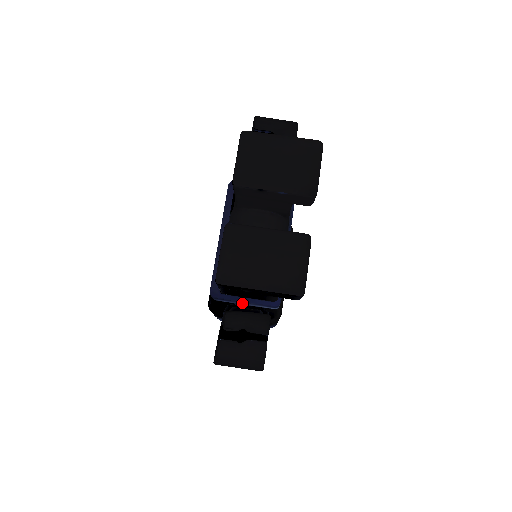
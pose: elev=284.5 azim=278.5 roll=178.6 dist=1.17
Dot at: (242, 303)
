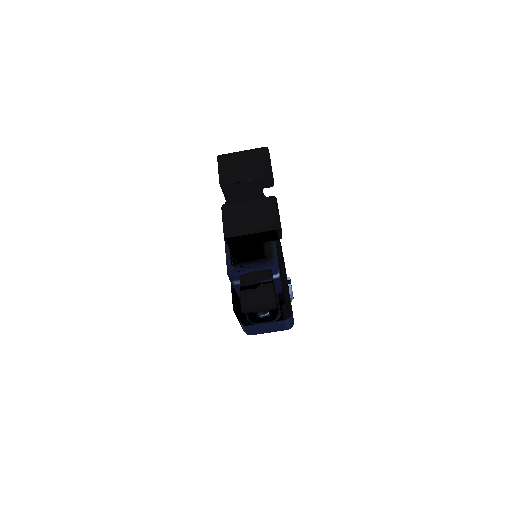
Dot at: occluded
